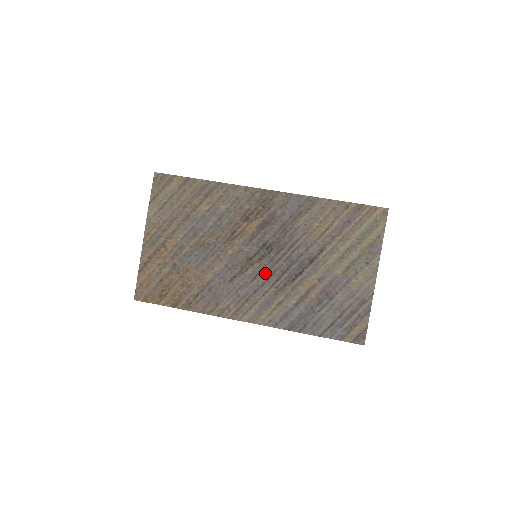
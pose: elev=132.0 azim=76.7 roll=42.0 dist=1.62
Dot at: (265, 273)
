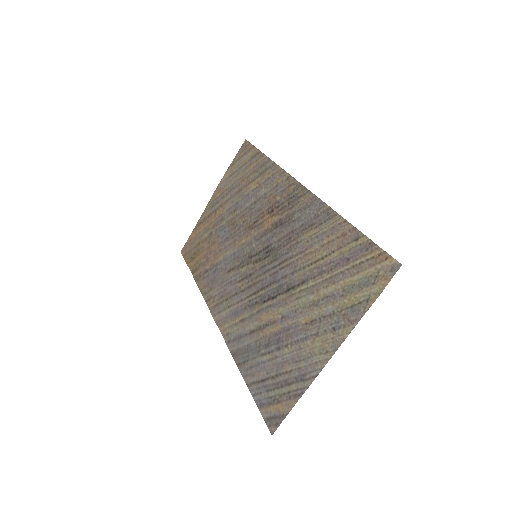
Dot at: (251, 279)
